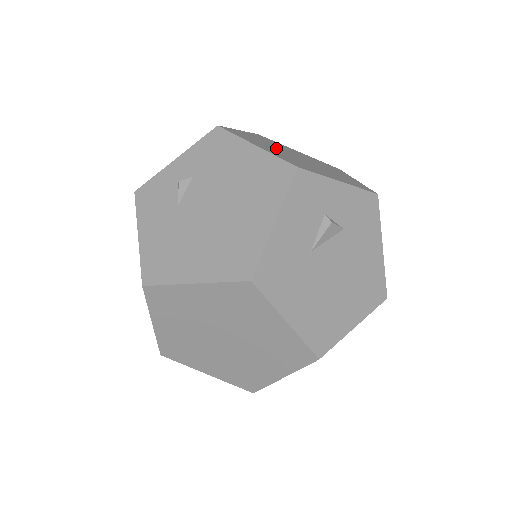
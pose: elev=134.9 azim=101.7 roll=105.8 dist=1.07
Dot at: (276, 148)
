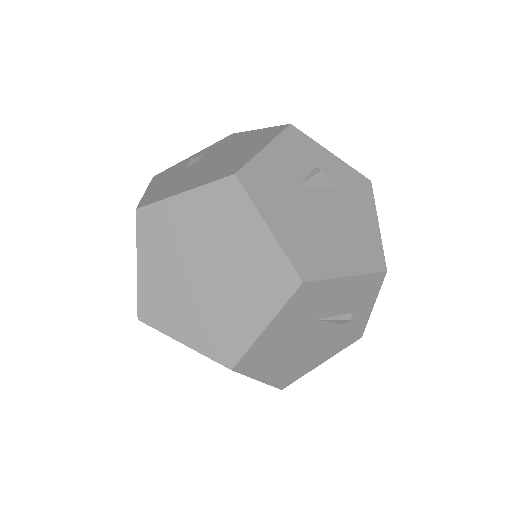
Dot at: occluded
